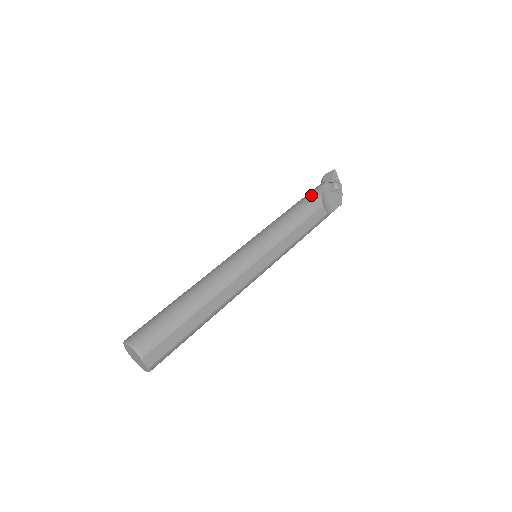
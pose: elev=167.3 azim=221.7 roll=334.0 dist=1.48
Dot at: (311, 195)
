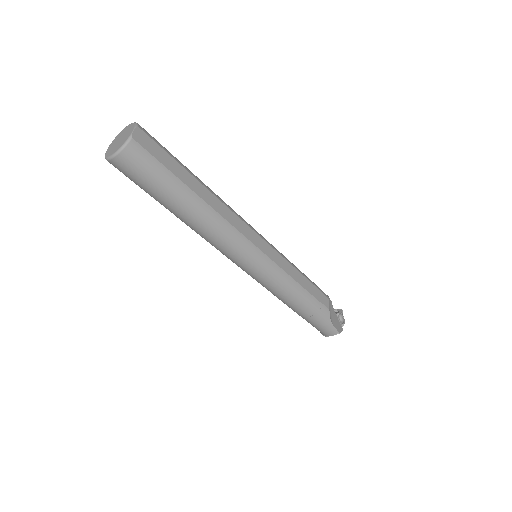
Dot at: occluded
